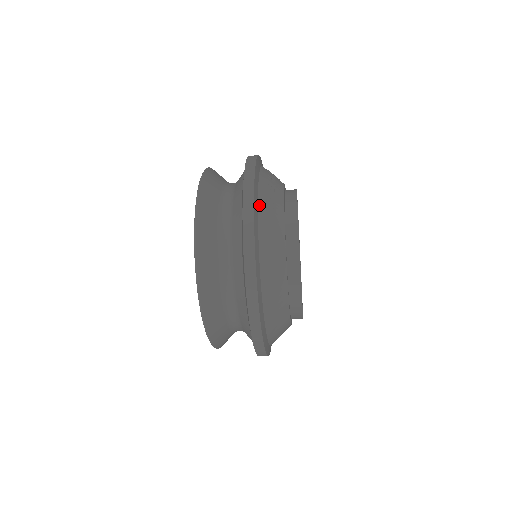
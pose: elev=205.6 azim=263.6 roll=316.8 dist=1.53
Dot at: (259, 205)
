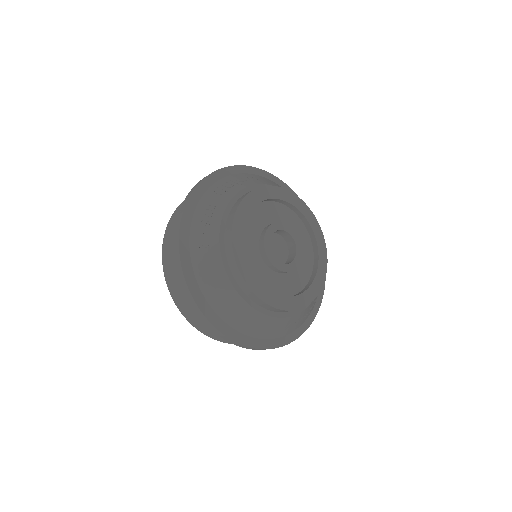
Dot at: (191, 253)
